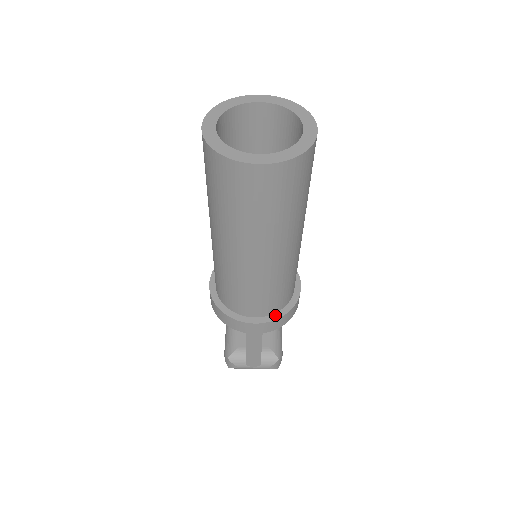
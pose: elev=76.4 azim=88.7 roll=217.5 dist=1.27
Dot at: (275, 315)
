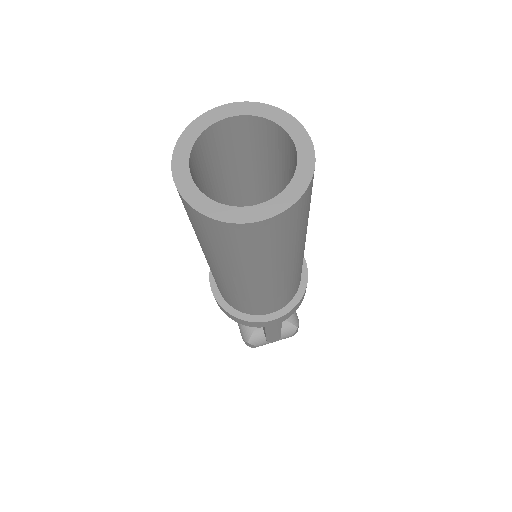
Dot at: (290, 304)
